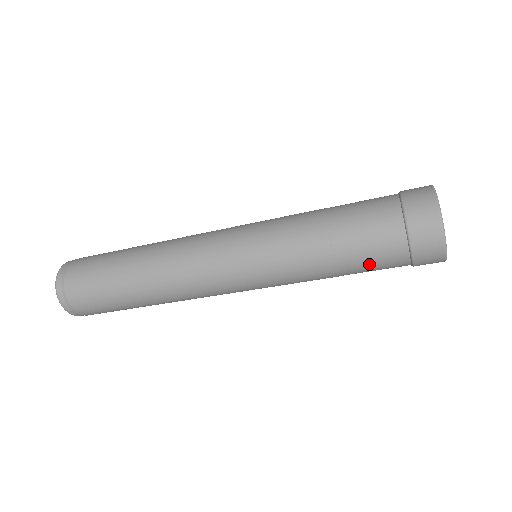
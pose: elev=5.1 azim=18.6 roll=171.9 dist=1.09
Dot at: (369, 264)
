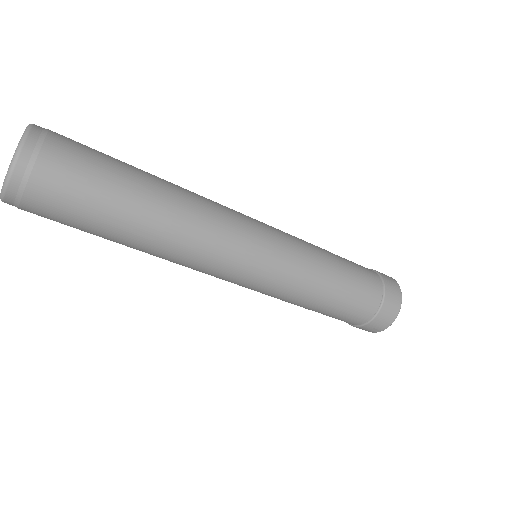
Dot at: (354, 299)
